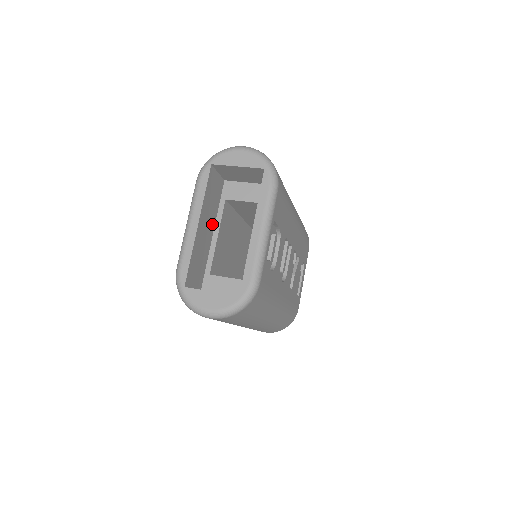
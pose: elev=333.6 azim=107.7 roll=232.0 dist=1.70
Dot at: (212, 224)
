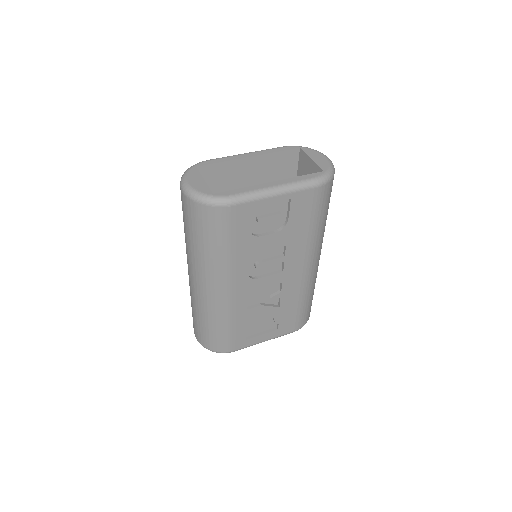
Dot at: (257, 182)
